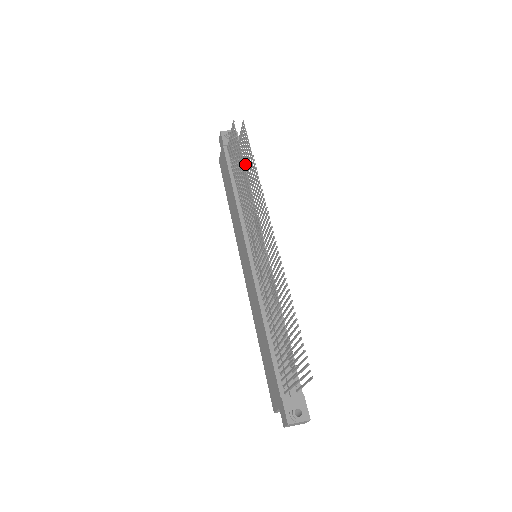
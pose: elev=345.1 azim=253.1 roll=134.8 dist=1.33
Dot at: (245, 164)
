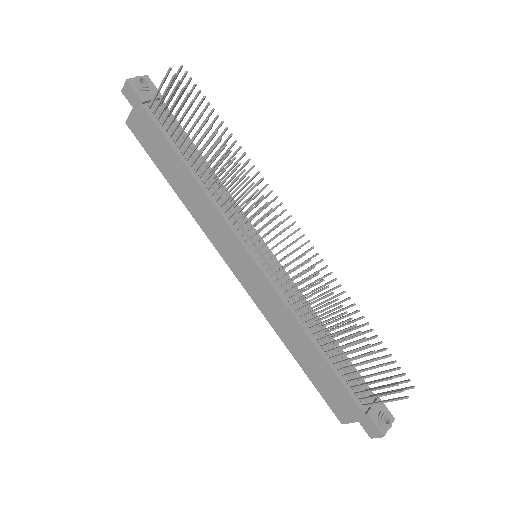
Dot at: occluded
